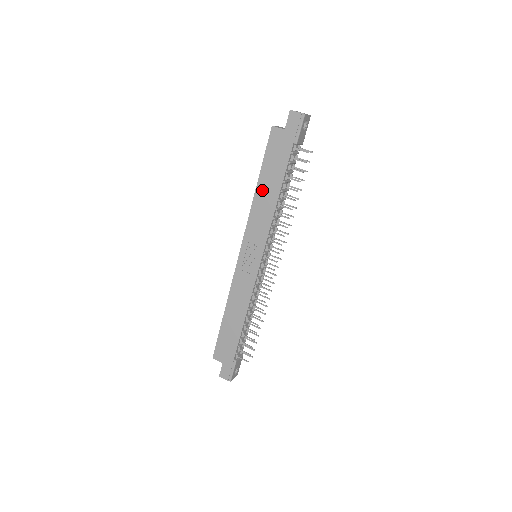
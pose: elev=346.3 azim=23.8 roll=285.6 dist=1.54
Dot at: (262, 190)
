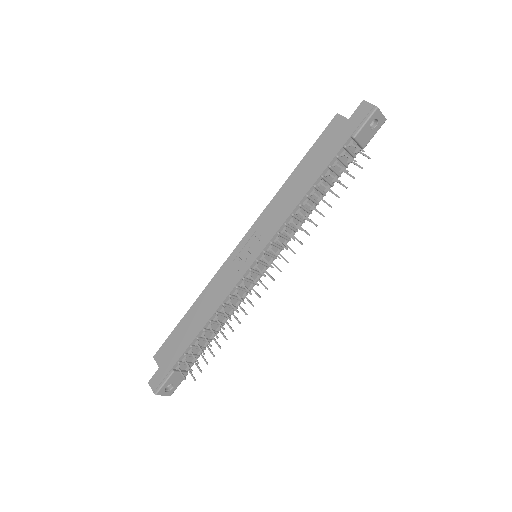
Dot at: (295, 179)
